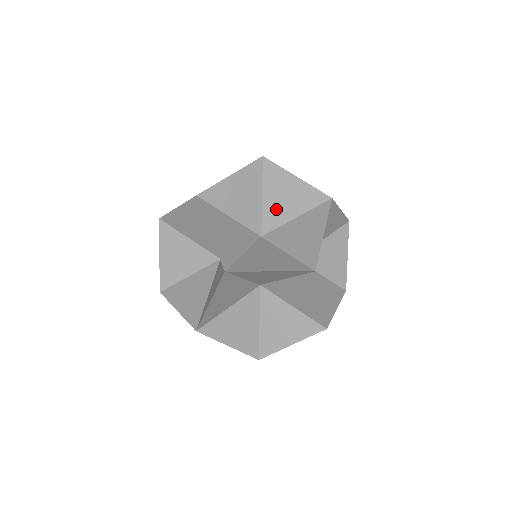
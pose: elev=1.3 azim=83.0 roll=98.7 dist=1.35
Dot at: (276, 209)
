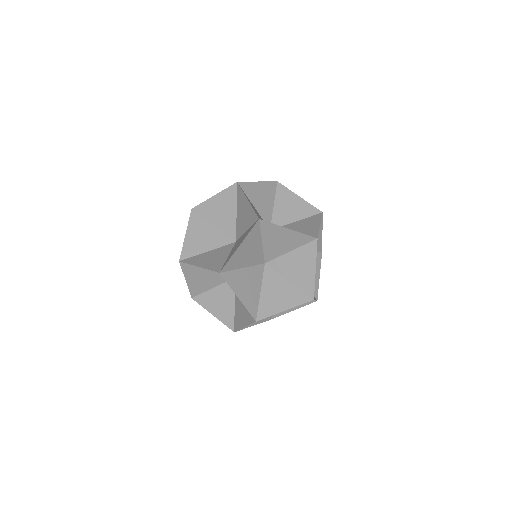
Dot at: occluded
